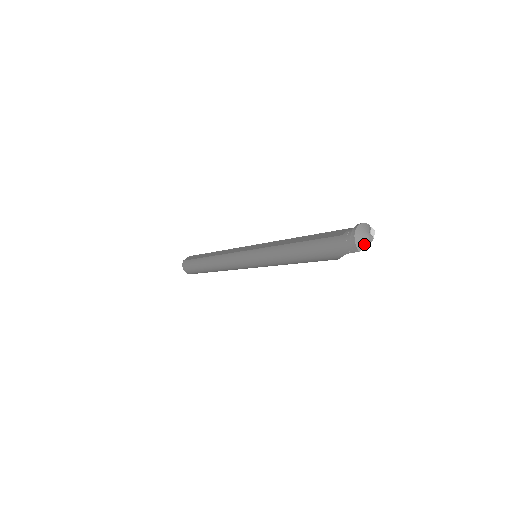
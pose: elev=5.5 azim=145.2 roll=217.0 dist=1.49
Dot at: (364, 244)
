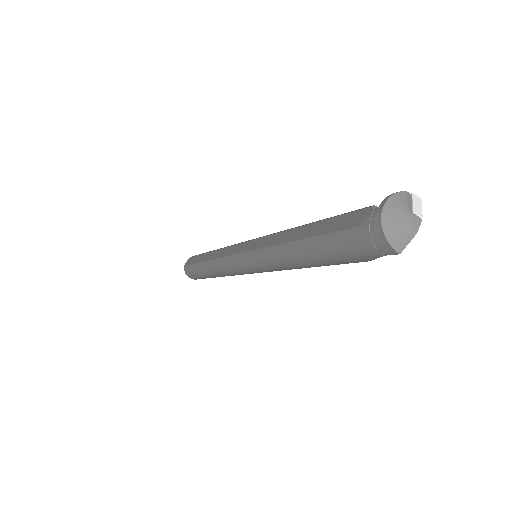
Dot at: (405, 237)
